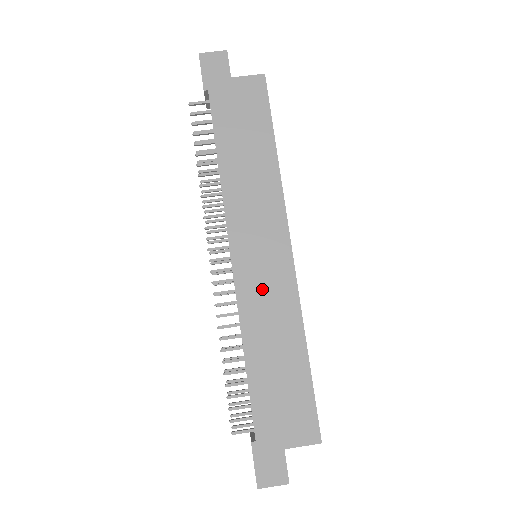
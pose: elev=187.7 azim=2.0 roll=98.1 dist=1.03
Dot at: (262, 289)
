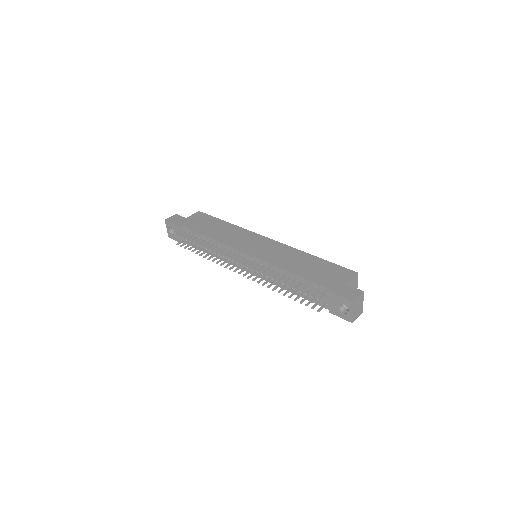
Dot at: (271, 253)
